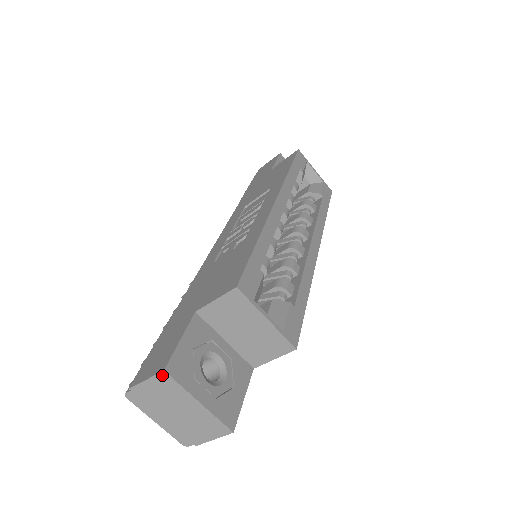
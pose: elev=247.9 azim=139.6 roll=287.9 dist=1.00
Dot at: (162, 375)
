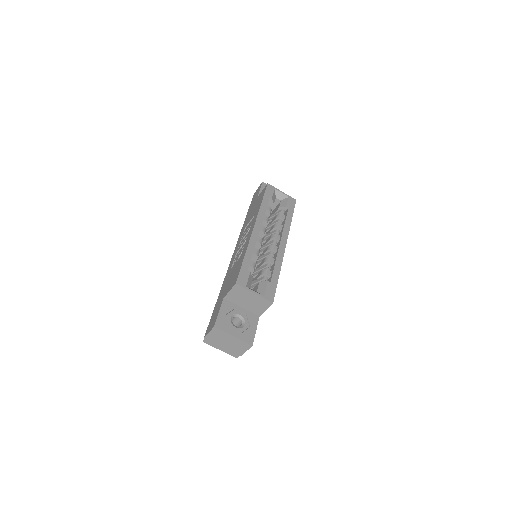
Dot at: (214, 329)
